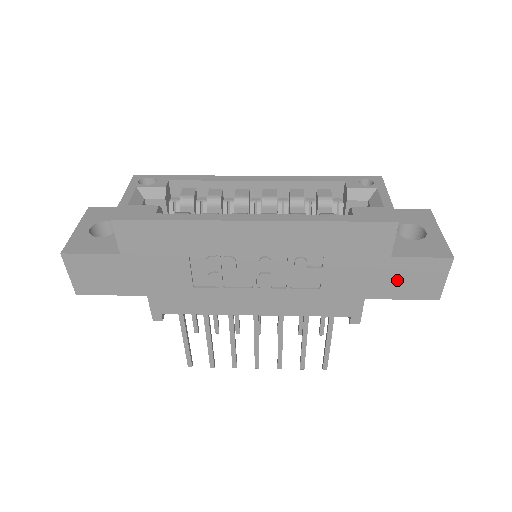
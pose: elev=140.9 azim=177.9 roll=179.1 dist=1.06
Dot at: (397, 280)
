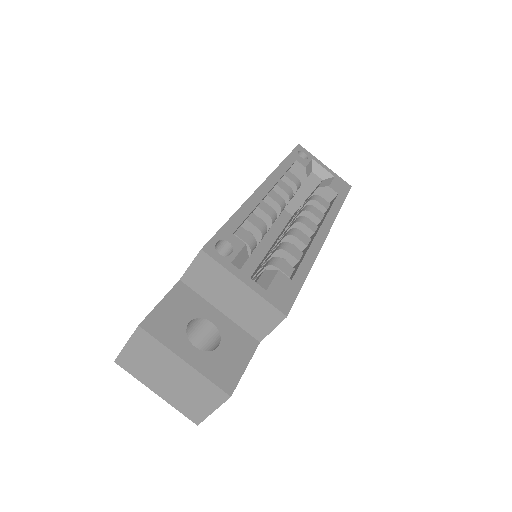
Dot at: occluded
